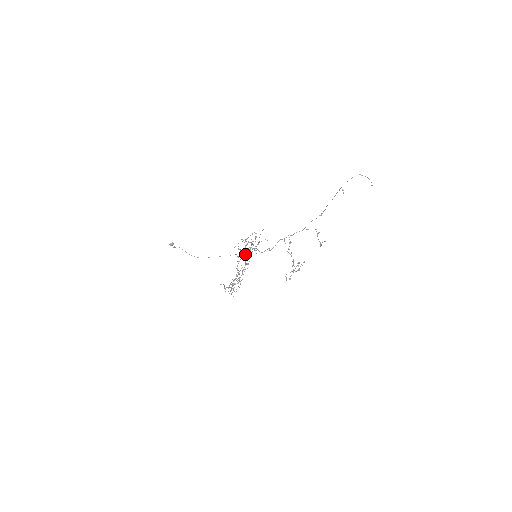
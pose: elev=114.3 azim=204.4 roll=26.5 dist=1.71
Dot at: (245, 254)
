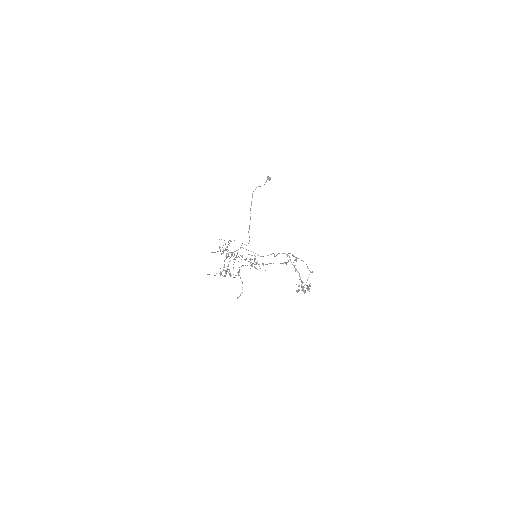
Dot at: occluded
